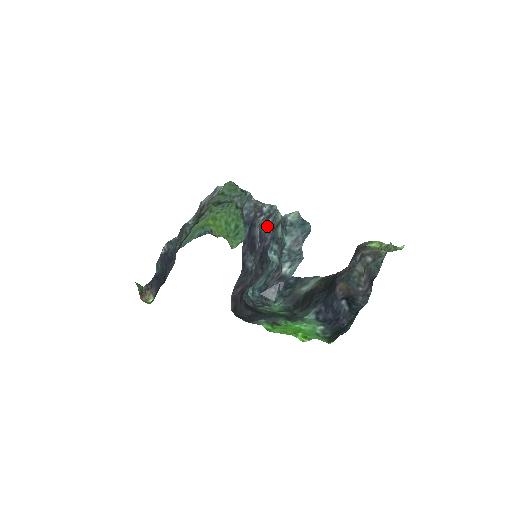
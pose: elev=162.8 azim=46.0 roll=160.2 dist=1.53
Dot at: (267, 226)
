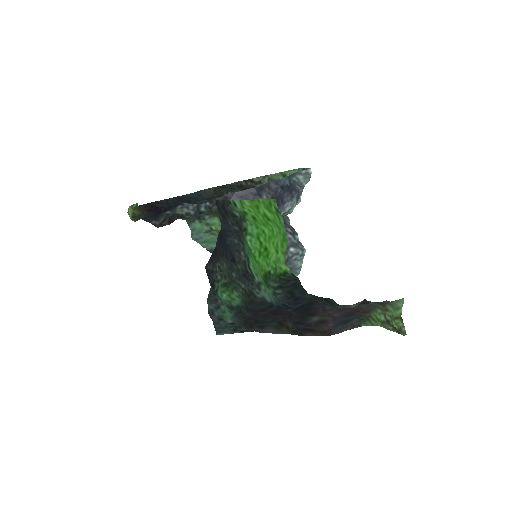
Dot at: (287, 249)
